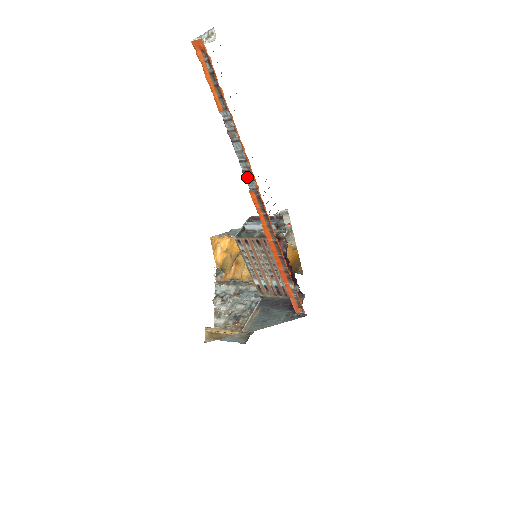
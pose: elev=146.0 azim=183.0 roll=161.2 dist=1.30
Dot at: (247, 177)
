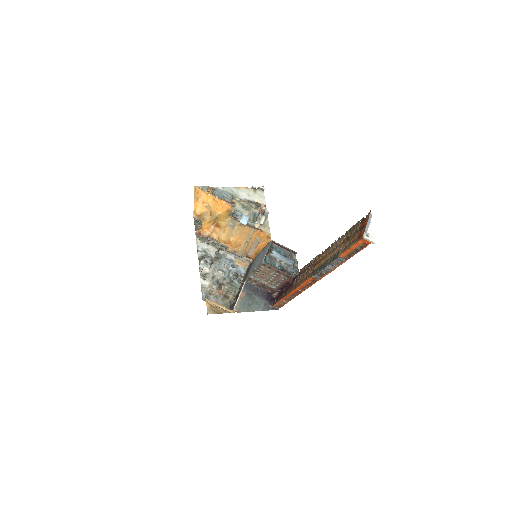
Dot at: (319, 273)
